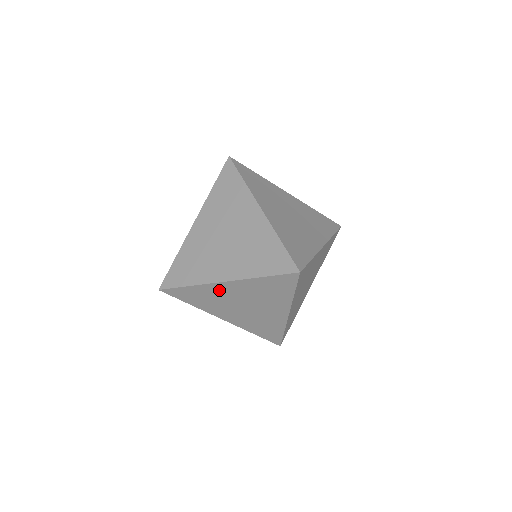
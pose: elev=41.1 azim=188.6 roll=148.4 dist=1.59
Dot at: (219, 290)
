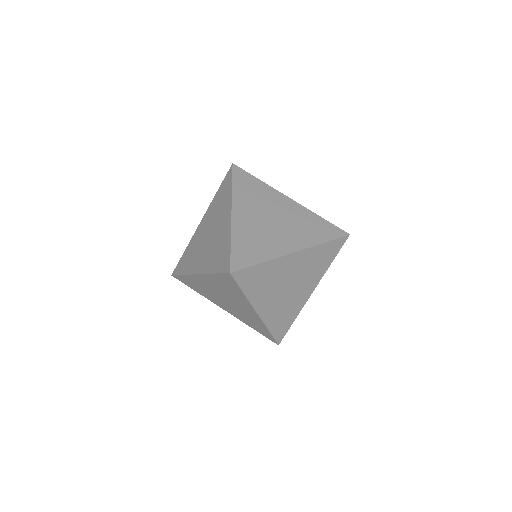
Dot at: (200, 281)
